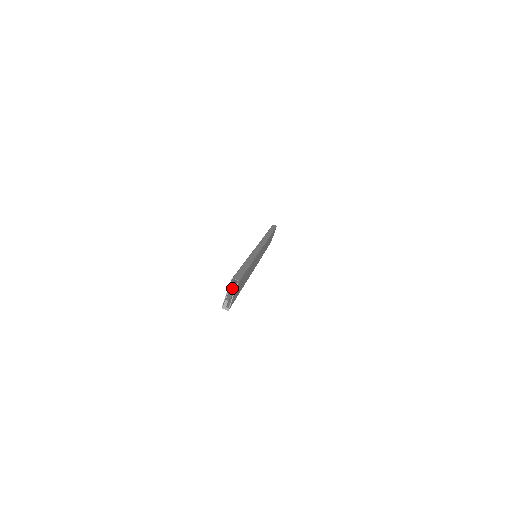
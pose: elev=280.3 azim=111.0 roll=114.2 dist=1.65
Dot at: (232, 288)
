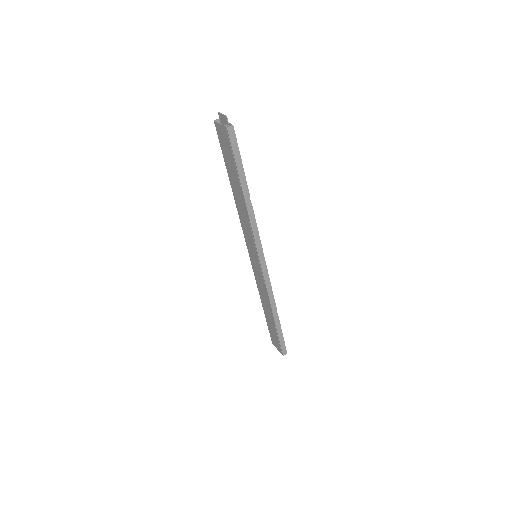
Dot at: (229, 154)
